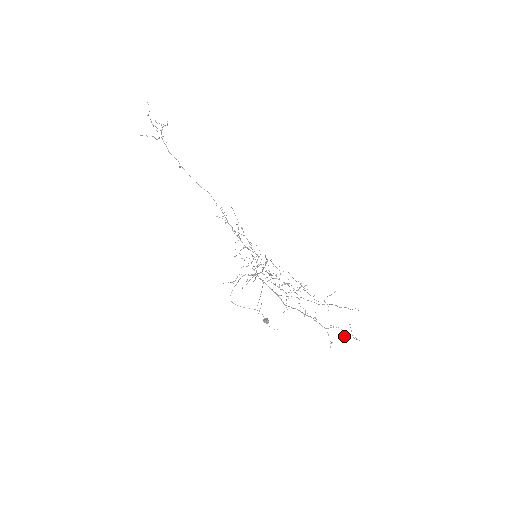
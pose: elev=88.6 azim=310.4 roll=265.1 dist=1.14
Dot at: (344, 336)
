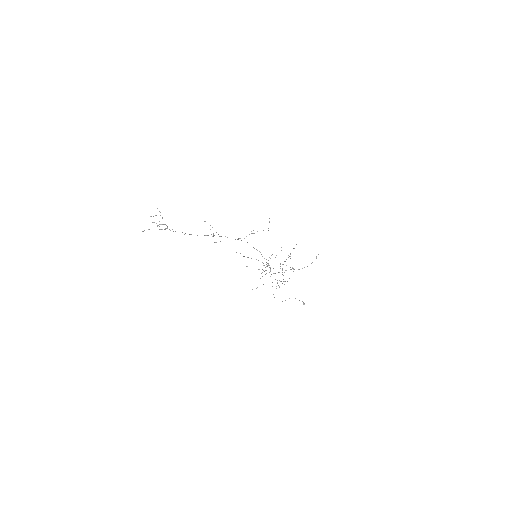
Dot at: occluded
